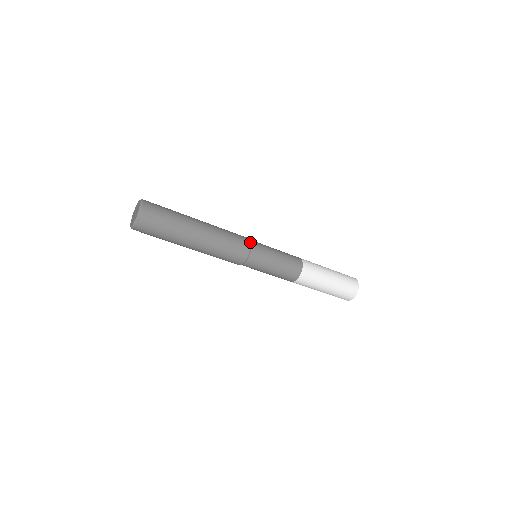
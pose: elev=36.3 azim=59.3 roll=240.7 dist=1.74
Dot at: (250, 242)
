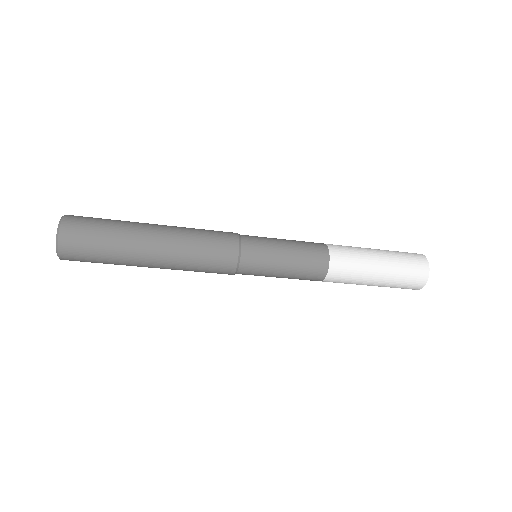
Dot at: (237, 260)
